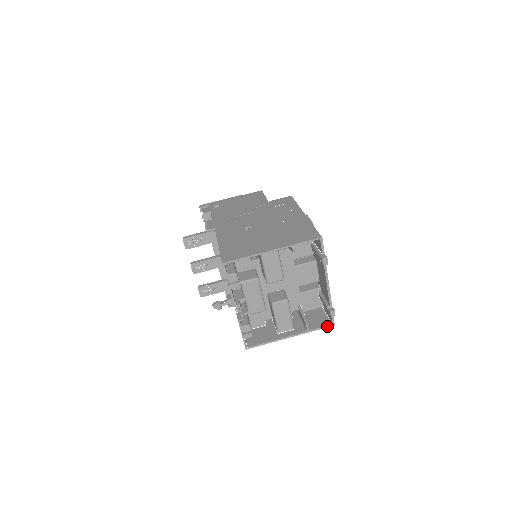
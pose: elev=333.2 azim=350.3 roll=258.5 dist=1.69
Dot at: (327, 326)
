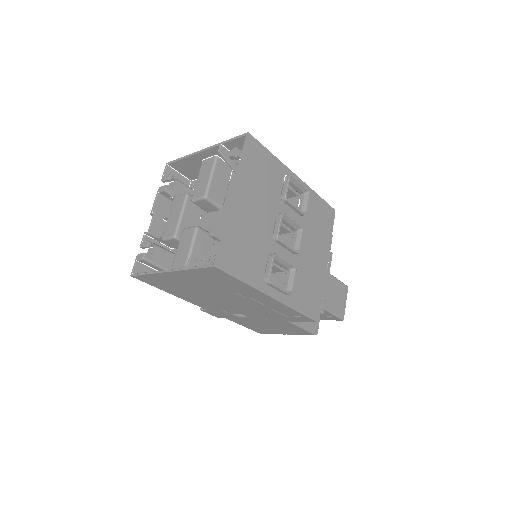
Dot at: (207, 265)
